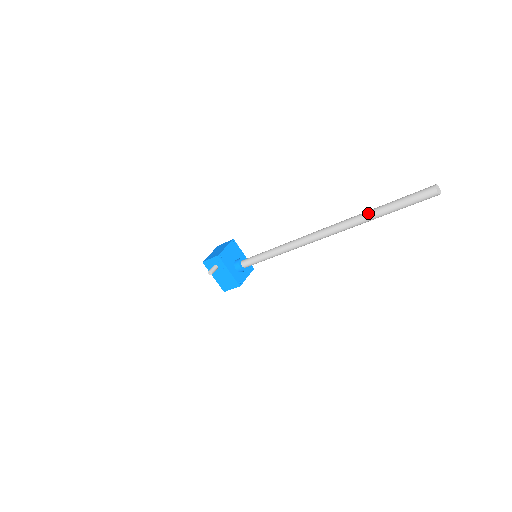
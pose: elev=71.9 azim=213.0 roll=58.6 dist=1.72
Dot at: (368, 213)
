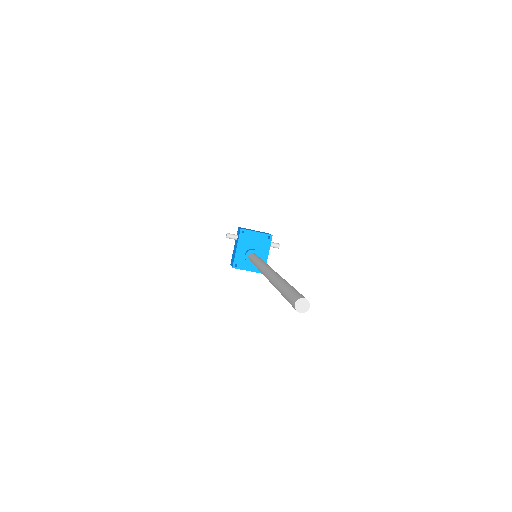
Dot at: (279, 279)
